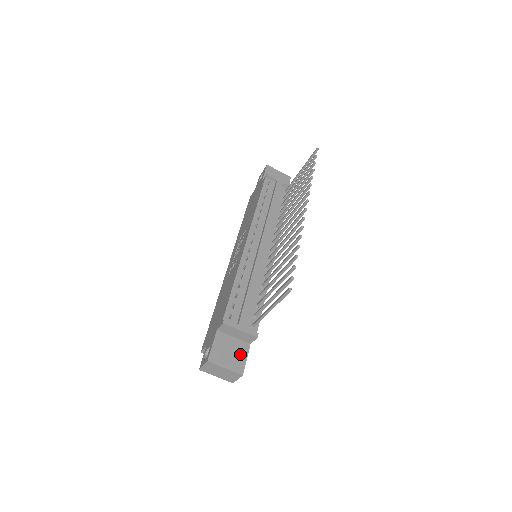
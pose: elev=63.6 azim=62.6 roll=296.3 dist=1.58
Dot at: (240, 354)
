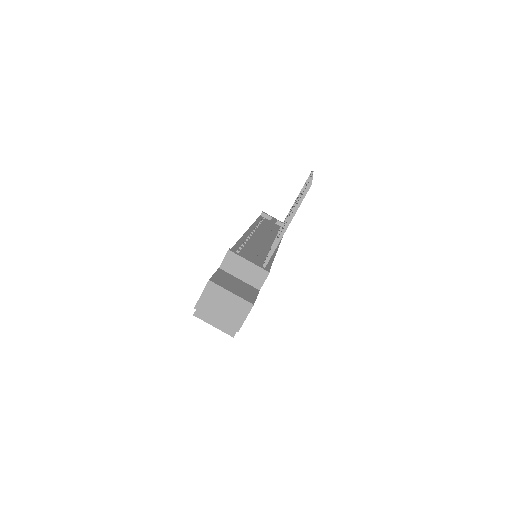
Dot at: (248, 291)
